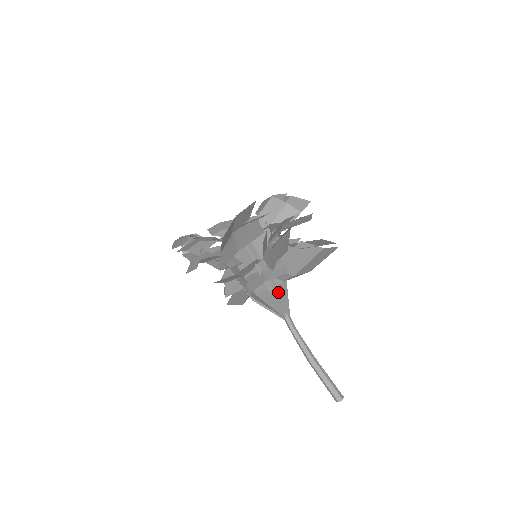
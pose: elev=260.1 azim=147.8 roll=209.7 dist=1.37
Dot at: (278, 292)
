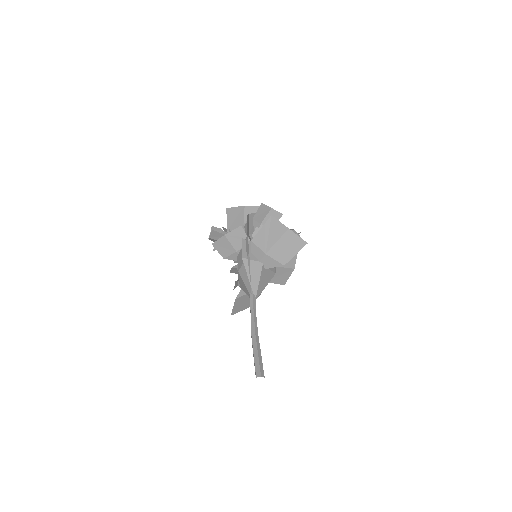
Dot at: (249, 262)
